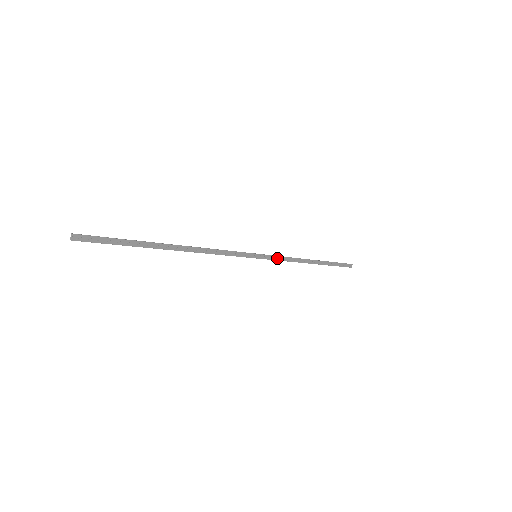
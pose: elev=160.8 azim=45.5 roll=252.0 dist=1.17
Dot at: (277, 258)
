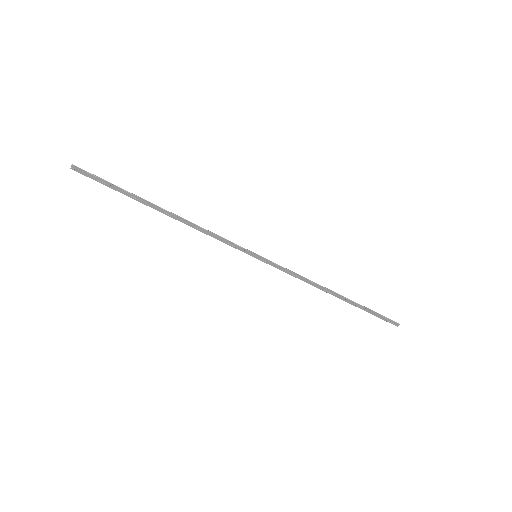
Dot at: (284, 269)
